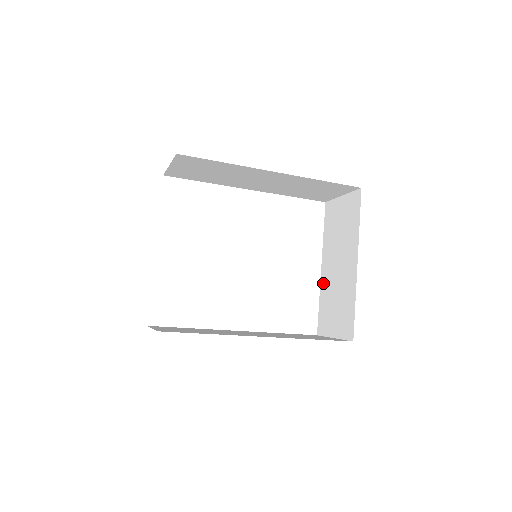
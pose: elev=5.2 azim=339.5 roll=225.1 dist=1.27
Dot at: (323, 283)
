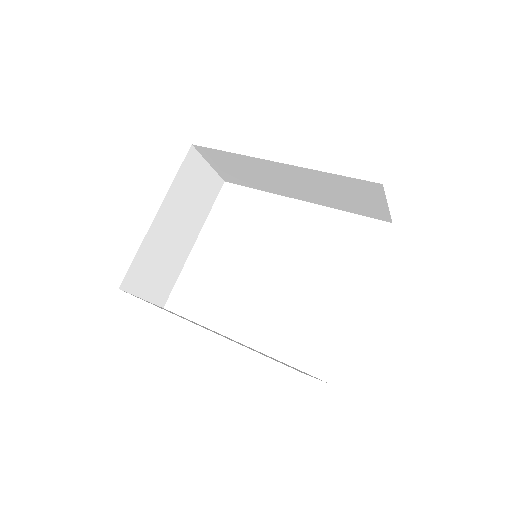
Dot at: occluded
